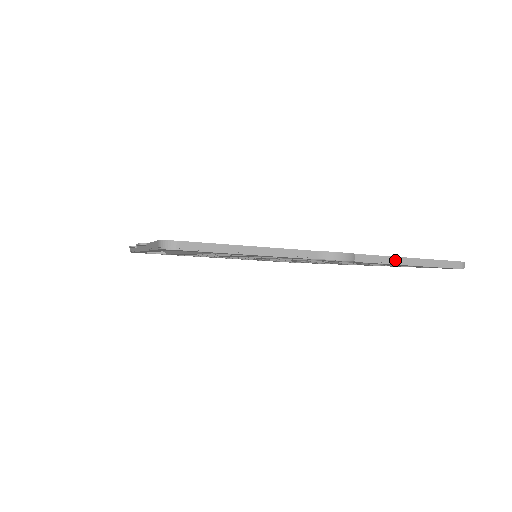
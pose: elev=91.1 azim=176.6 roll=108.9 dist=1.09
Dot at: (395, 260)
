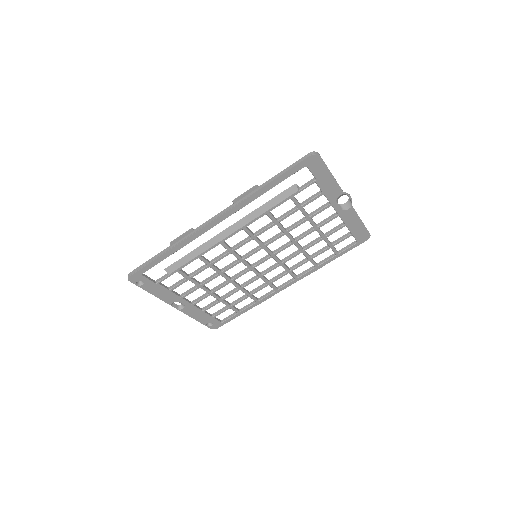
Dot at: occluded
